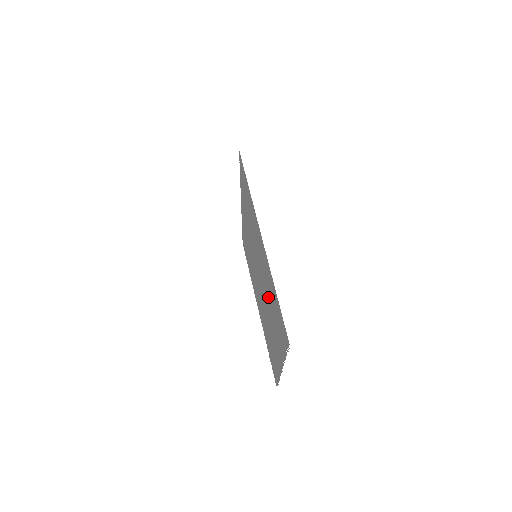
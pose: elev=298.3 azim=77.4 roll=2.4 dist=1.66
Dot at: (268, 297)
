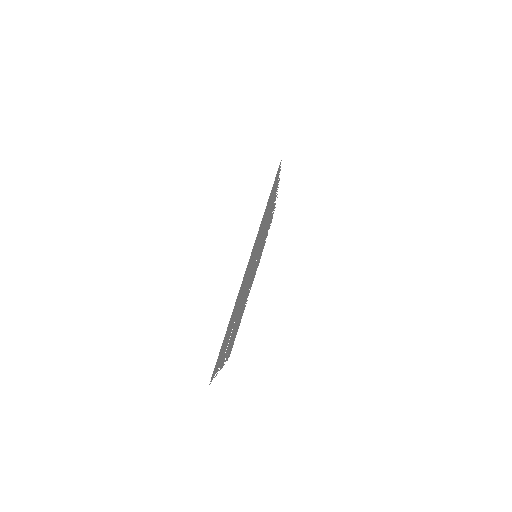
Dot at: occluded
